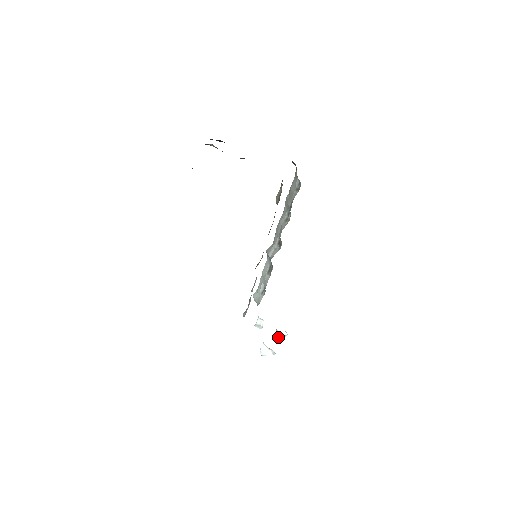
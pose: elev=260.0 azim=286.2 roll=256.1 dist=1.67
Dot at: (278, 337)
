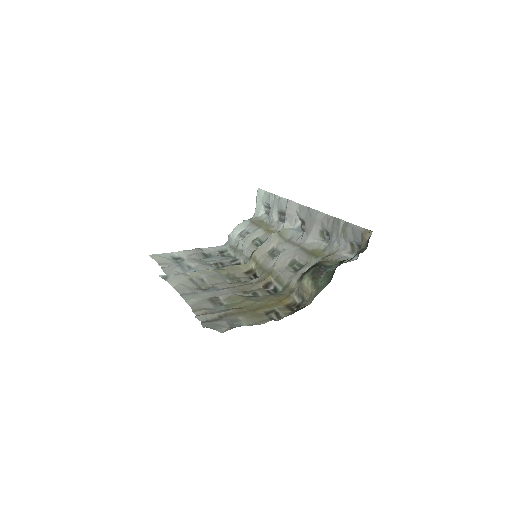
Dot at: occluded
